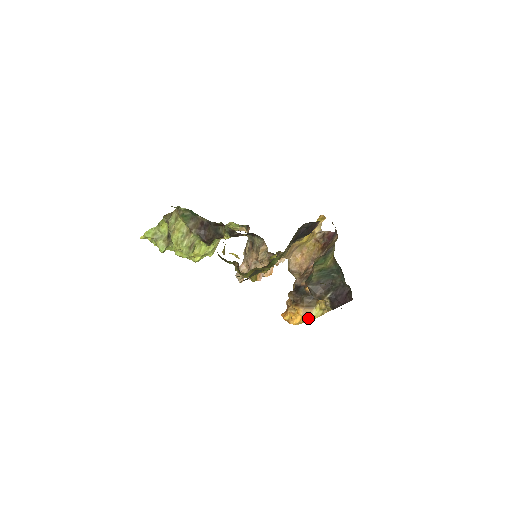
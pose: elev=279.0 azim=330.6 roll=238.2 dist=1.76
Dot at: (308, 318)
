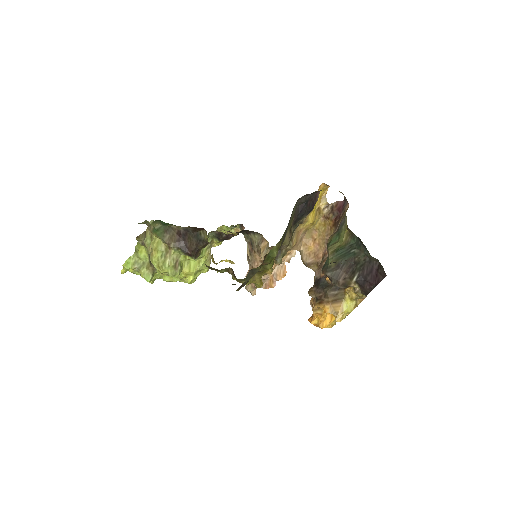
Dot at: (339, 315)
